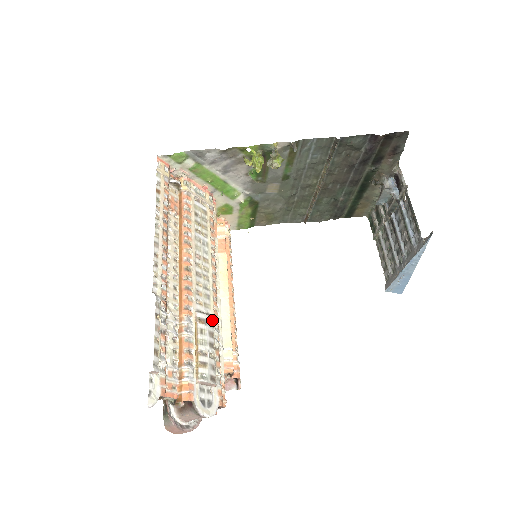
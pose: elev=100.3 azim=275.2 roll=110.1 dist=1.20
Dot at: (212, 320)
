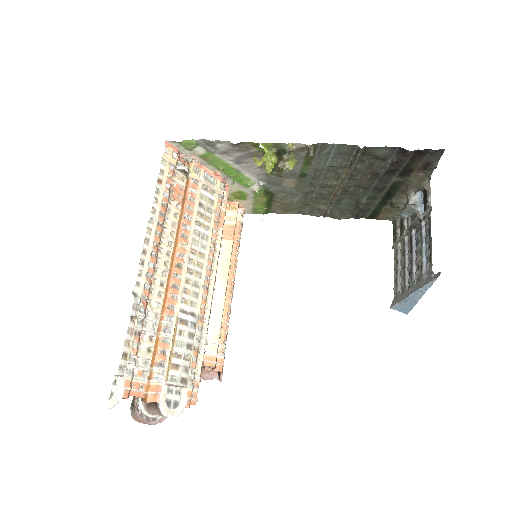
Dot at: (195, 320)
